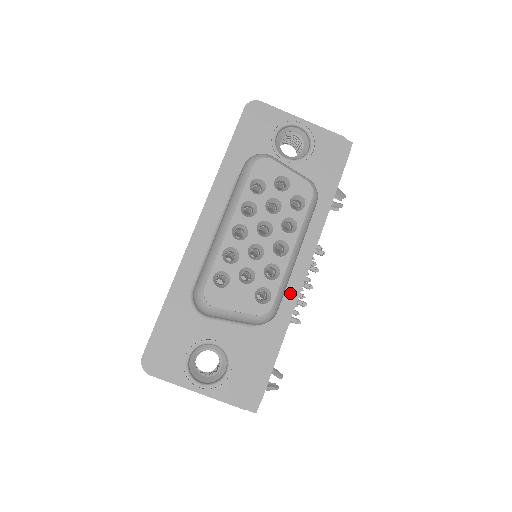
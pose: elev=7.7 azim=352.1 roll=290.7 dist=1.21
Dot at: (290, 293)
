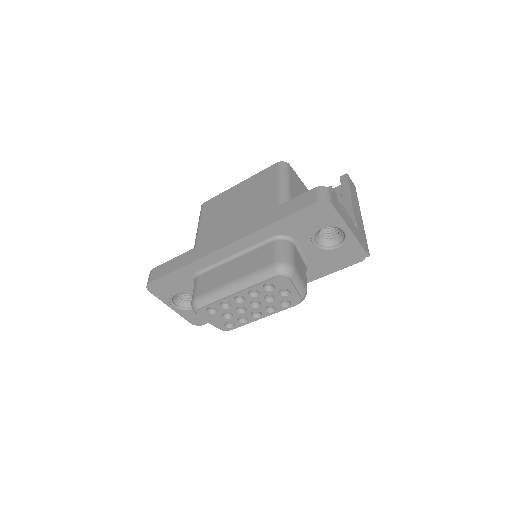
Dot at: occluded
